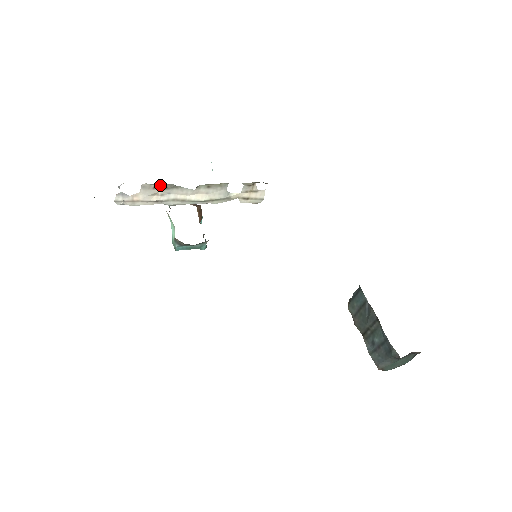
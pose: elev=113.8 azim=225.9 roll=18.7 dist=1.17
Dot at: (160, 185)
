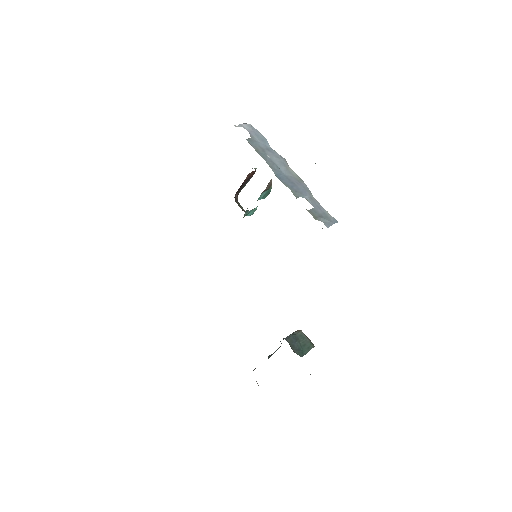
Dot at: (256, 151)
